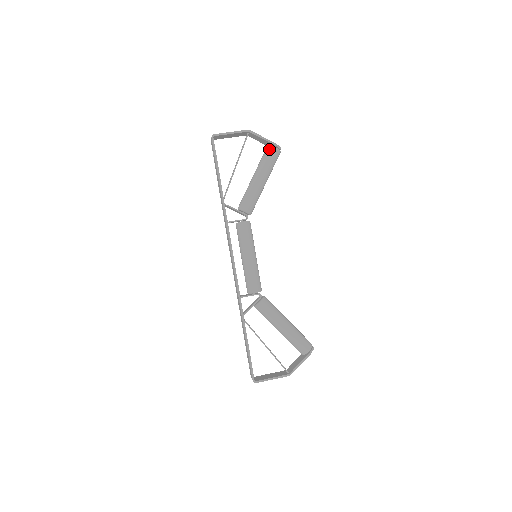
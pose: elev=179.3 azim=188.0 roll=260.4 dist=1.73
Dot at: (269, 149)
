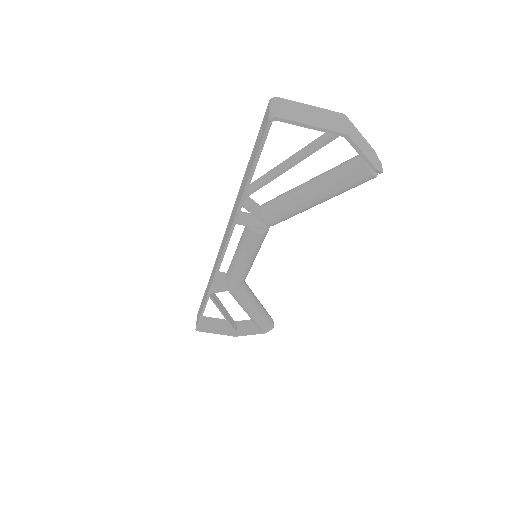
Dot at: (360, 171)
